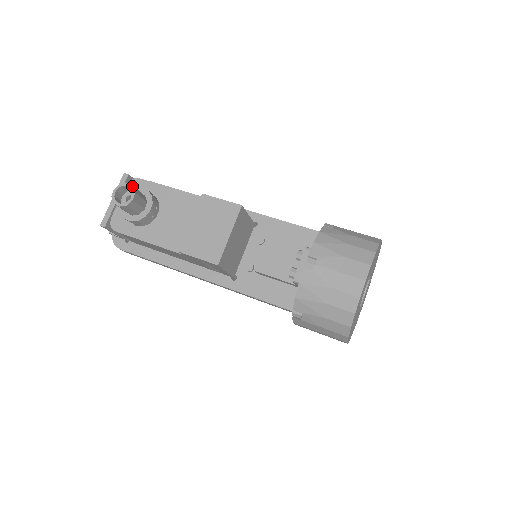
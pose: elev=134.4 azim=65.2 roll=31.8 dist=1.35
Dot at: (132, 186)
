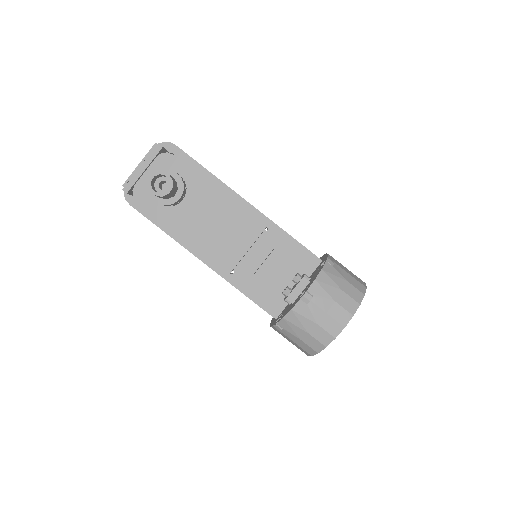
Dot at: (171, 179)
